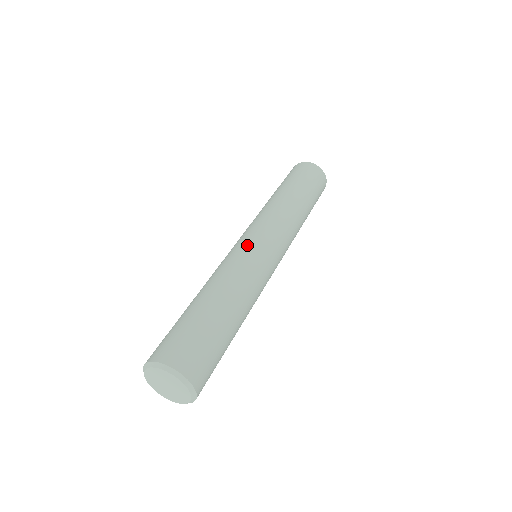
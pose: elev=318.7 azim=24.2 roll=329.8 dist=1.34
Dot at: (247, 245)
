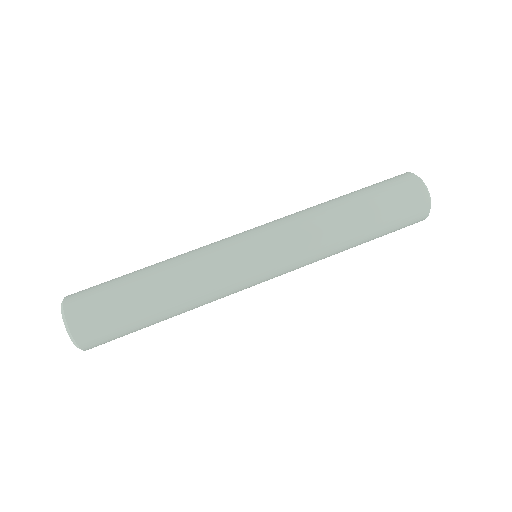
Dot at: (238, 244)
